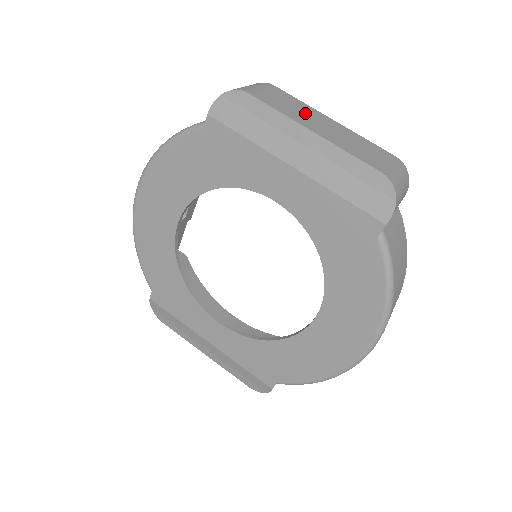
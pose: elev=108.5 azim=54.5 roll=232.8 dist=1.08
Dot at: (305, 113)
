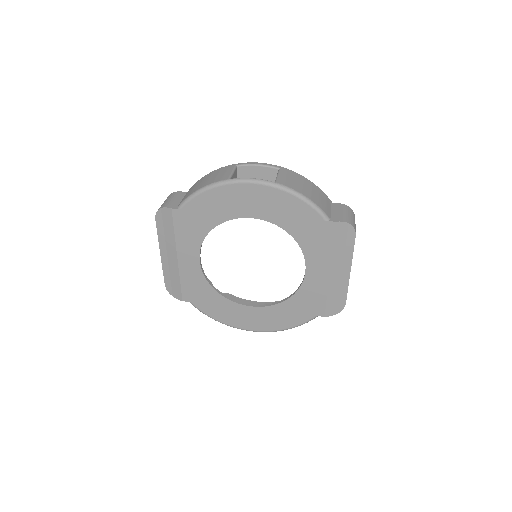
Dot at: occluded
